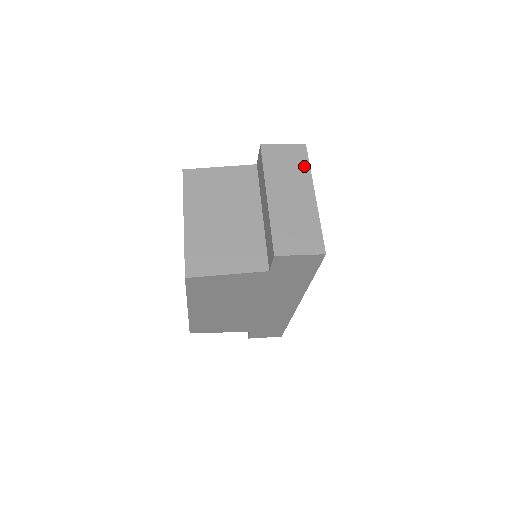
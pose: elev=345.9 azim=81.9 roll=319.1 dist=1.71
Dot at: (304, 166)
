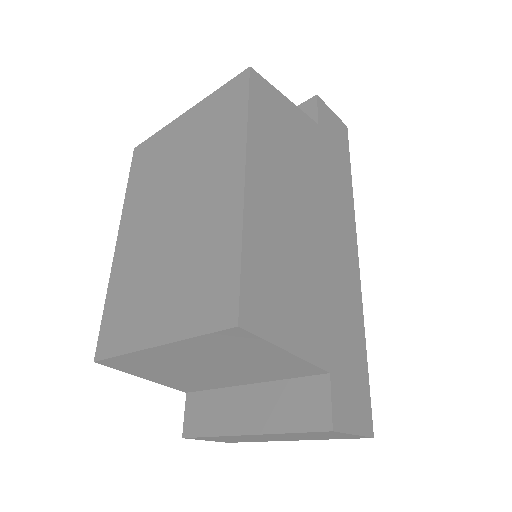
Dot at: occluded
